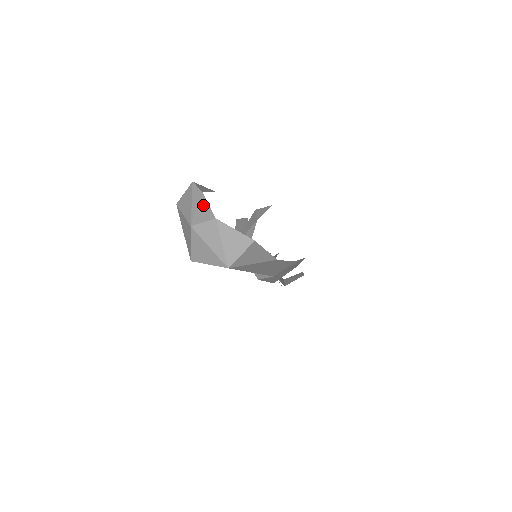
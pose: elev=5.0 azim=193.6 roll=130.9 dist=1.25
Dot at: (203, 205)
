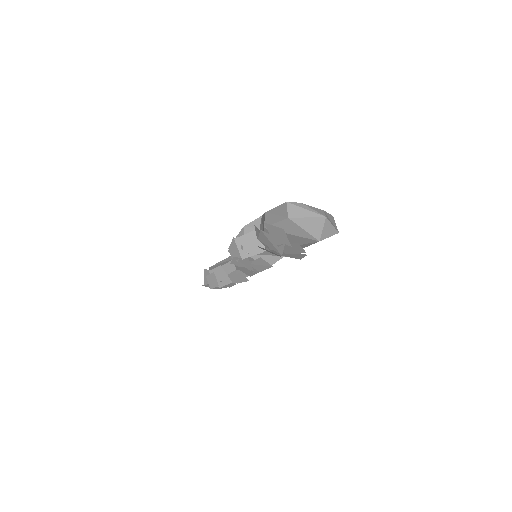
Dot at: (312, 207)
